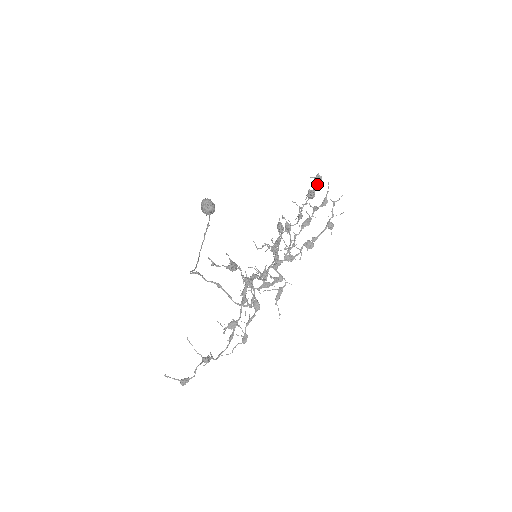
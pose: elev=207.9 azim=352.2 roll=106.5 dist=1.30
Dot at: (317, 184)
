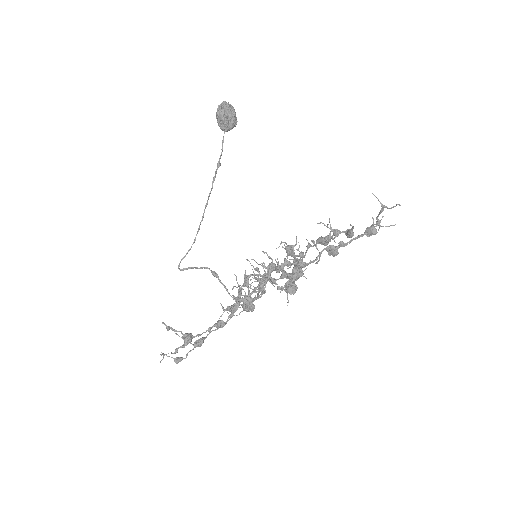
Dot at: (289, 292)
